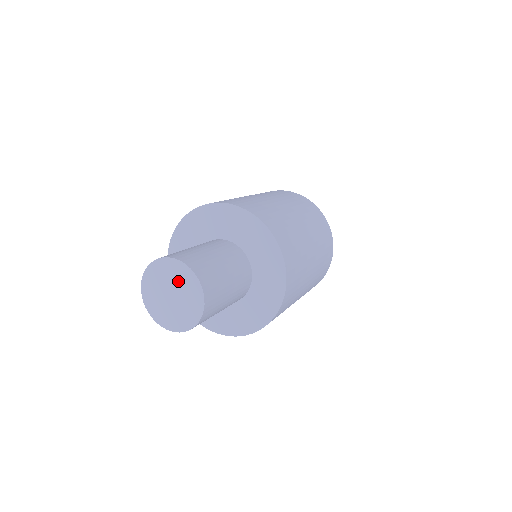
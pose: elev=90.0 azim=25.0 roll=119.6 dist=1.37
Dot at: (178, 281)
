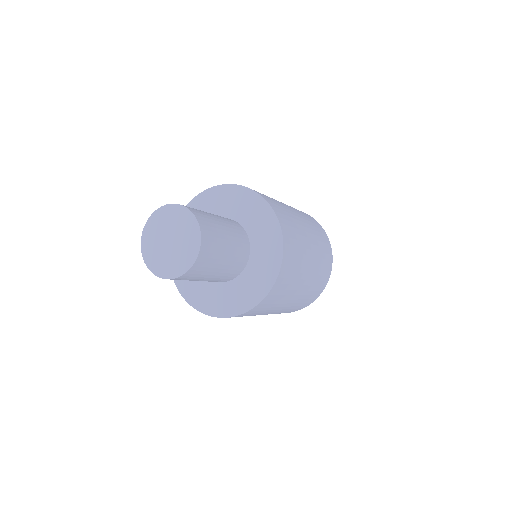
Dot at: (176, 225)
